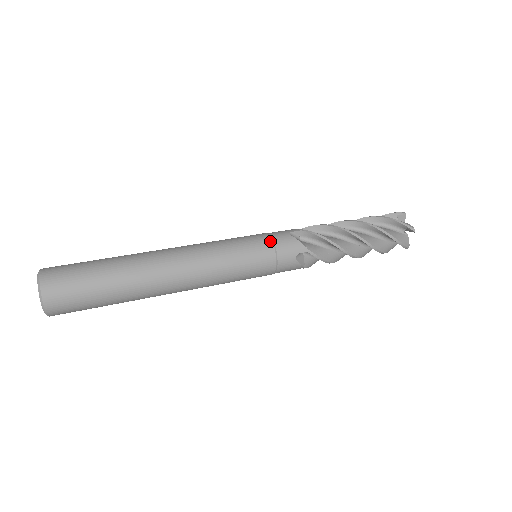
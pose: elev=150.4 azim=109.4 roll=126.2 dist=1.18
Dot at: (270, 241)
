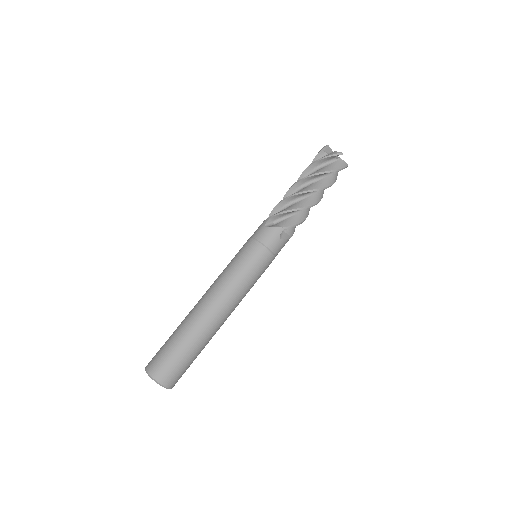
Dot at: (272, 255)
